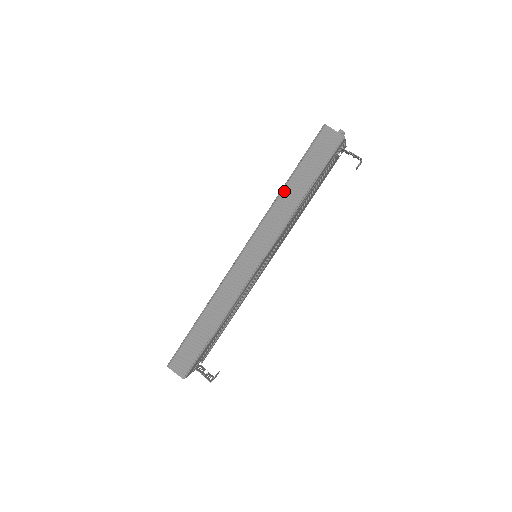
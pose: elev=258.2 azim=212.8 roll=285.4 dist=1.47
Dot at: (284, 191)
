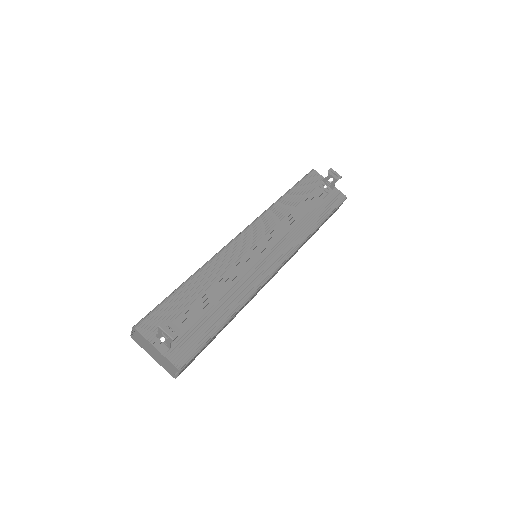
Dot at: occluded
